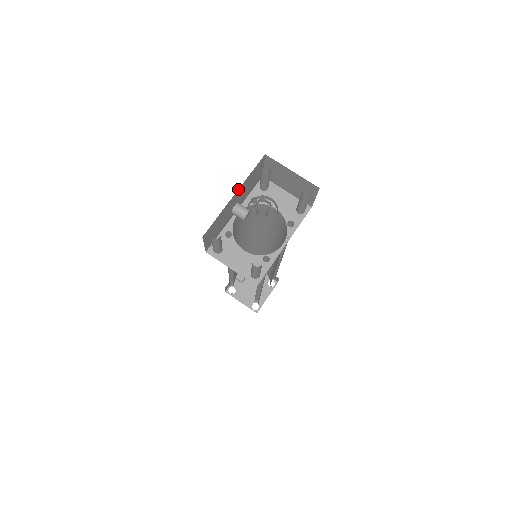
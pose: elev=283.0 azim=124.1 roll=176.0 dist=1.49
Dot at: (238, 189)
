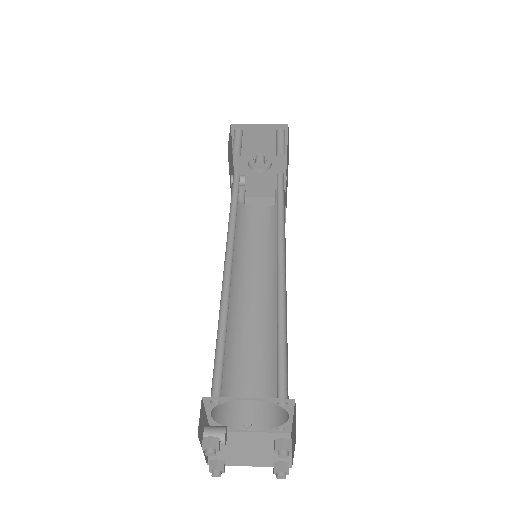
Dot at: (233, 167)
